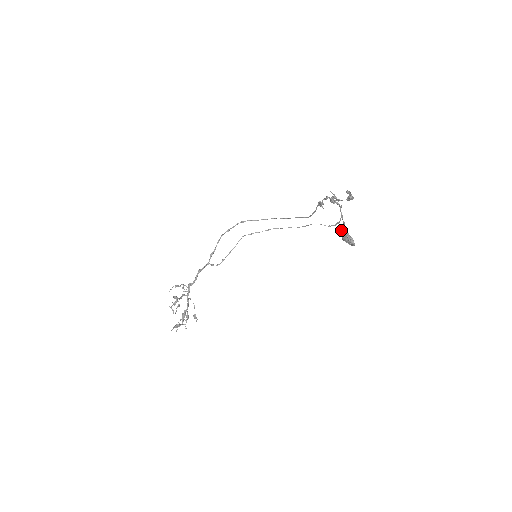
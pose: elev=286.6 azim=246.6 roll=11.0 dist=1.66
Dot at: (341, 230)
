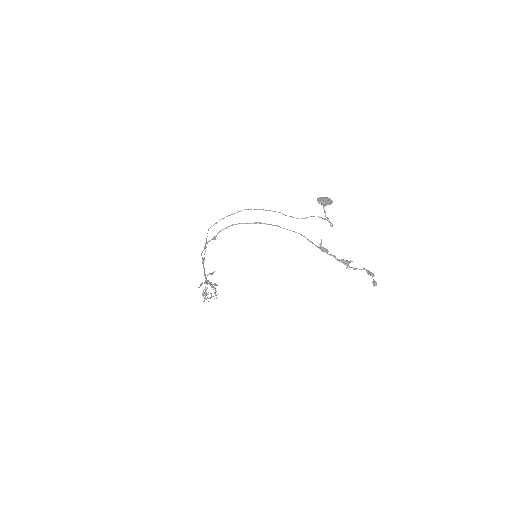
Dot at: (318, 202)
